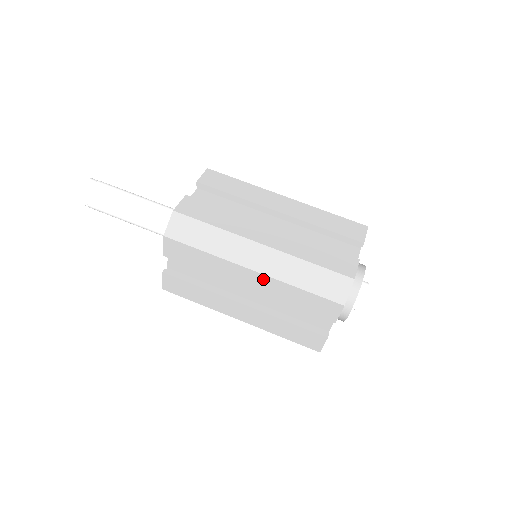
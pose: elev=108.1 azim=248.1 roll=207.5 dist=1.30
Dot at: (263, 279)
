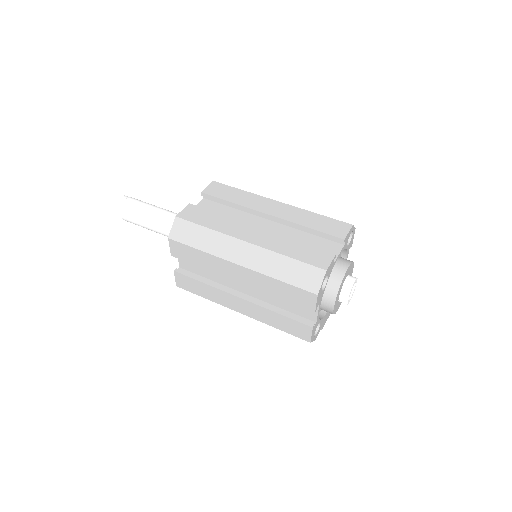
Dot at: (248, 273)
